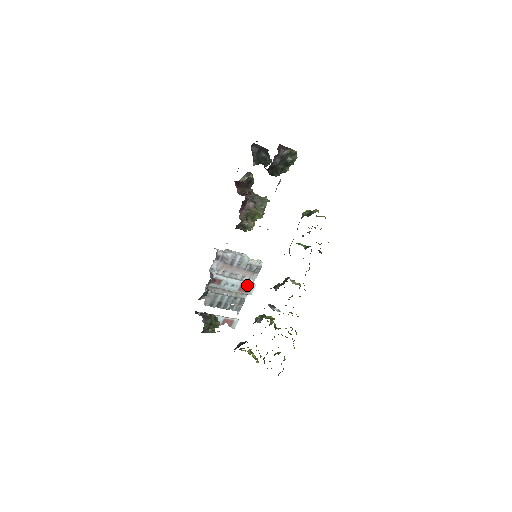
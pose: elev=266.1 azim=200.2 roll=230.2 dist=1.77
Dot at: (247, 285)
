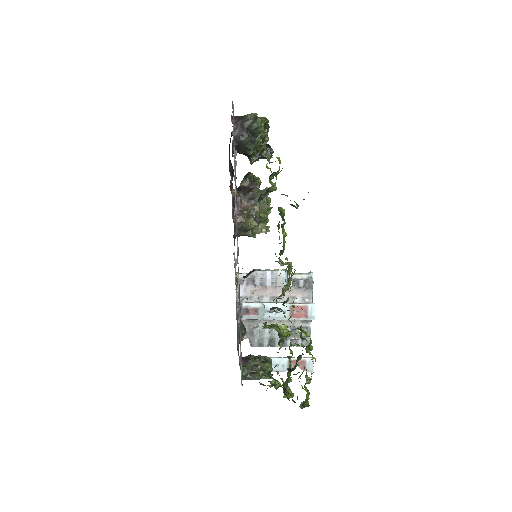
Dot at: (301, 307)
